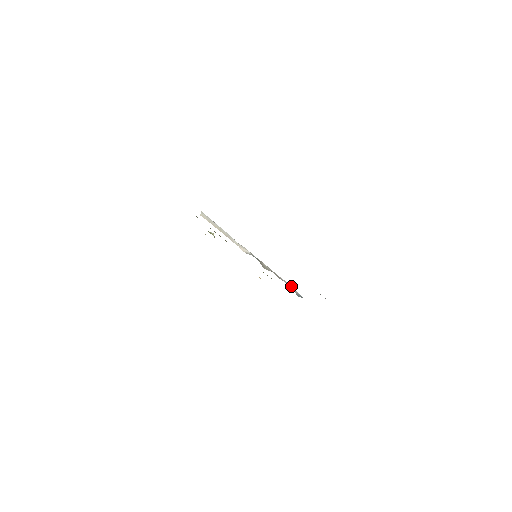
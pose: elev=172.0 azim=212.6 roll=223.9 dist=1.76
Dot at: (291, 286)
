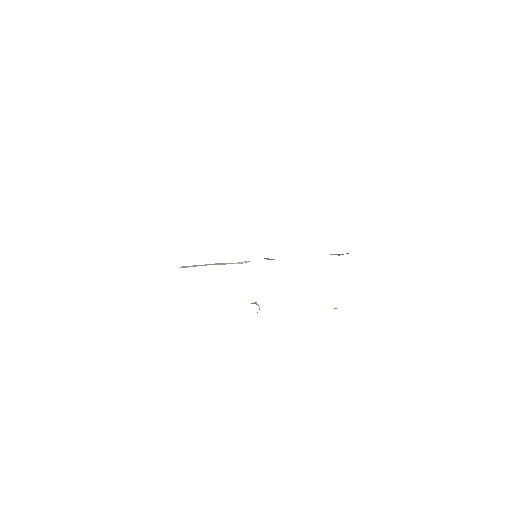
Dot at: occluded
